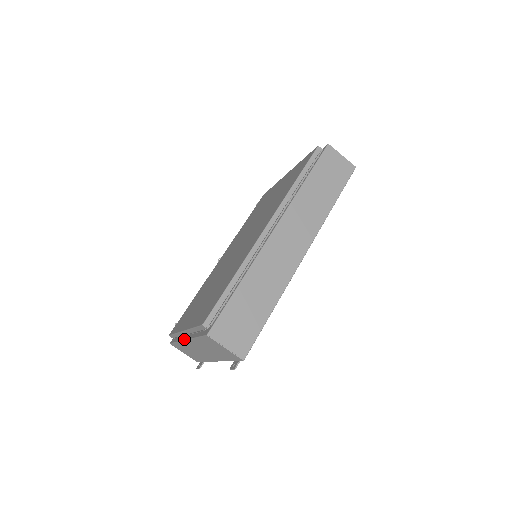
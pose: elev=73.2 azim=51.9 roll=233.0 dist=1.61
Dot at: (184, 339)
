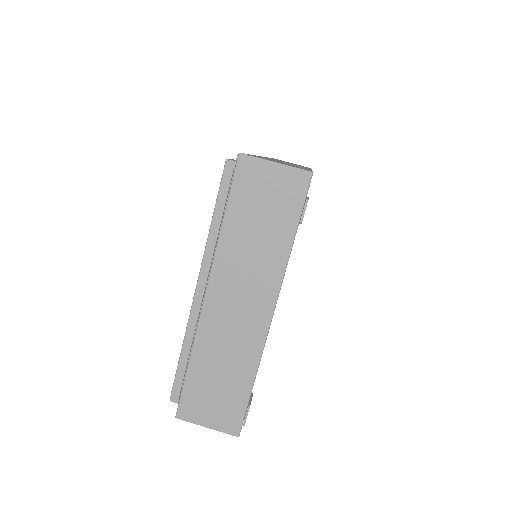
Dot at: occluded
